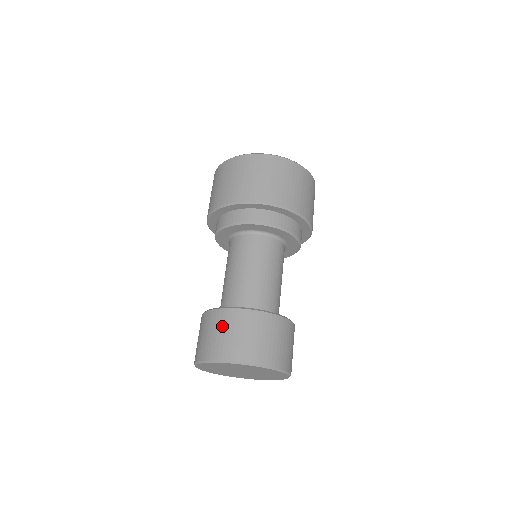
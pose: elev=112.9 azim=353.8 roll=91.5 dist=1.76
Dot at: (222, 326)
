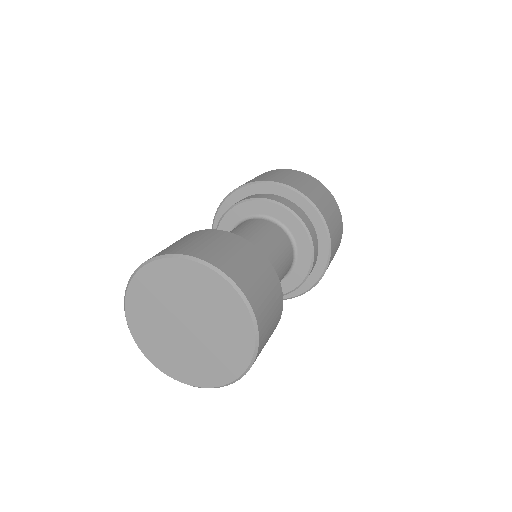
Dot at: (240, 250)
